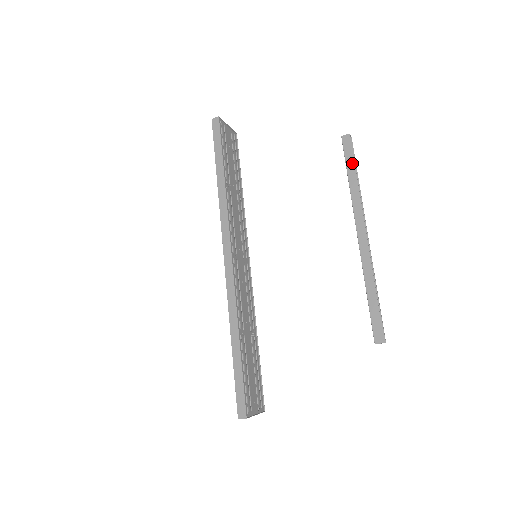
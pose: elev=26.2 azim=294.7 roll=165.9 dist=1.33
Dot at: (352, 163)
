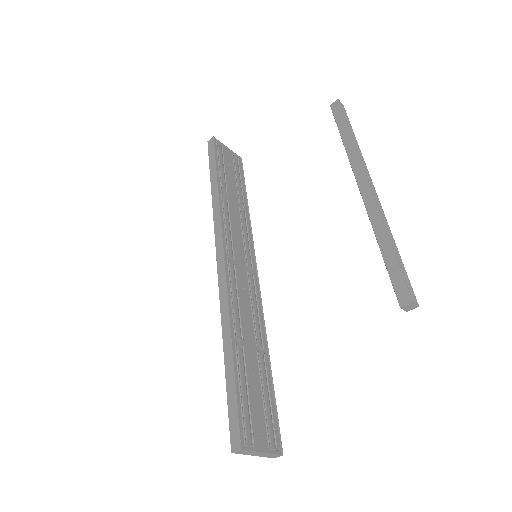
Dot at: (344, 123)
